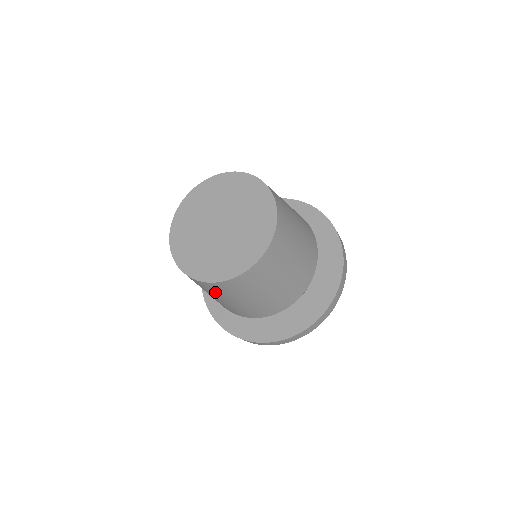
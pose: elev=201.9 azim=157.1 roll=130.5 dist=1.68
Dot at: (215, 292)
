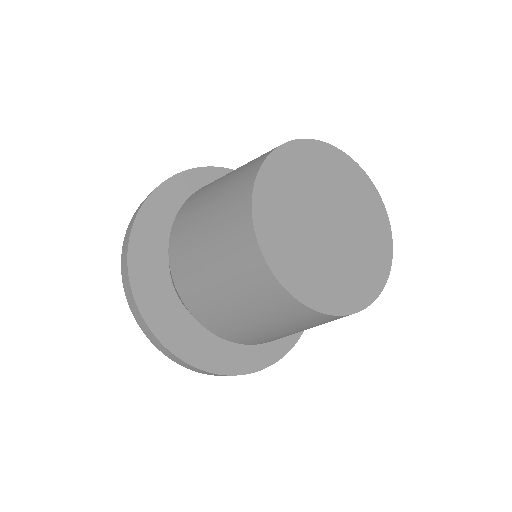
Dot at: (305, 324)
